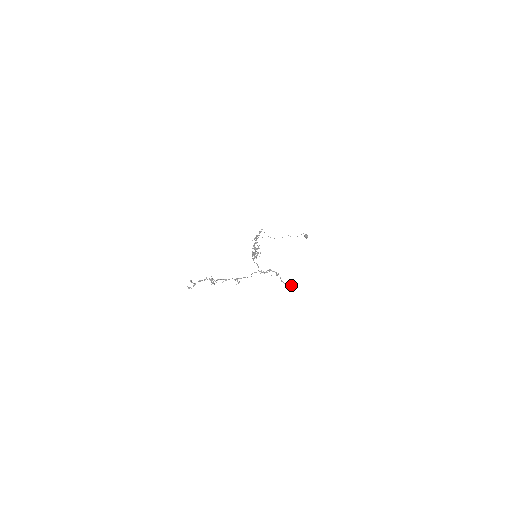
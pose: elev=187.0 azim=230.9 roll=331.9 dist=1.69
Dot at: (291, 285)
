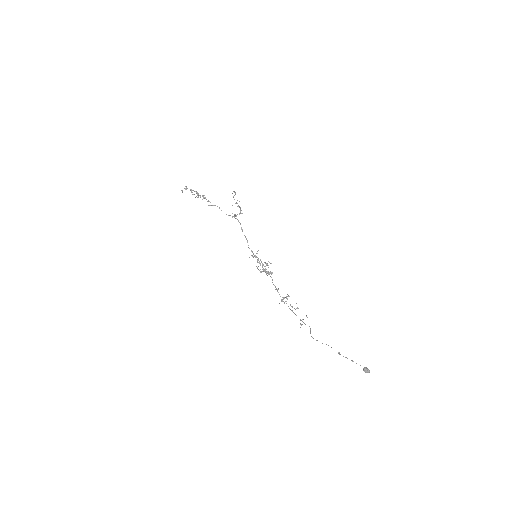
Dot at: (235, 192)
